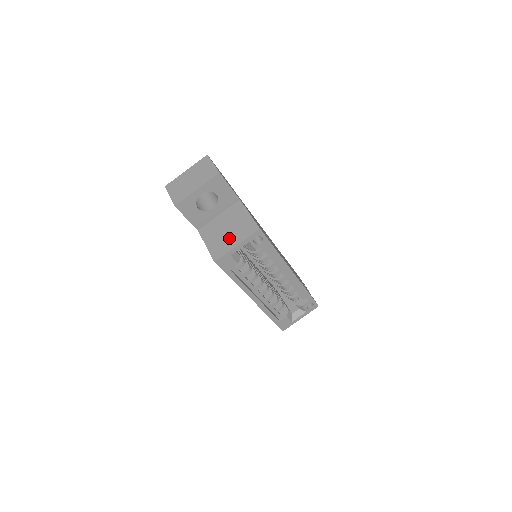
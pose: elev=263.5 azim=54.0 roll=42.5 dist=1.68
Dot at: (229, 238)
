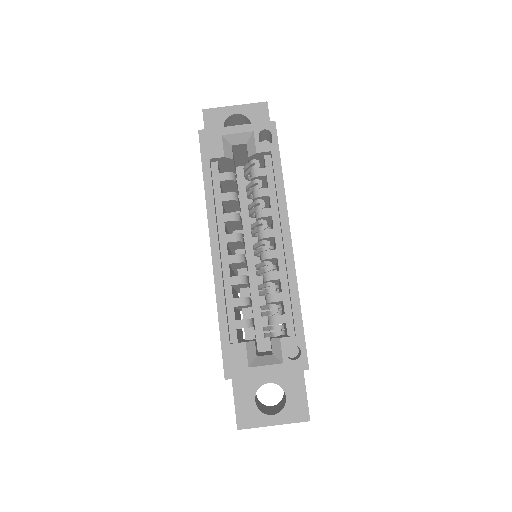
Dot at: occluded
